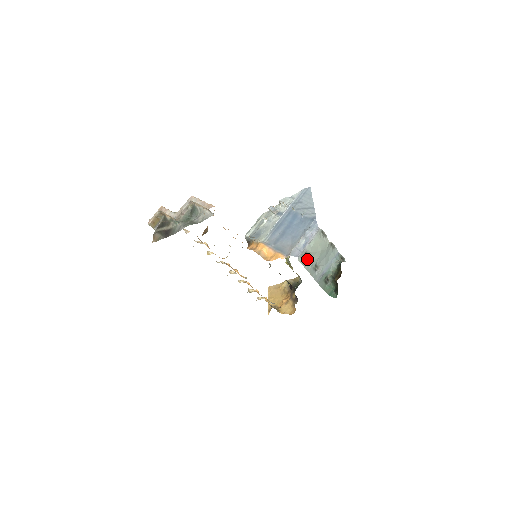
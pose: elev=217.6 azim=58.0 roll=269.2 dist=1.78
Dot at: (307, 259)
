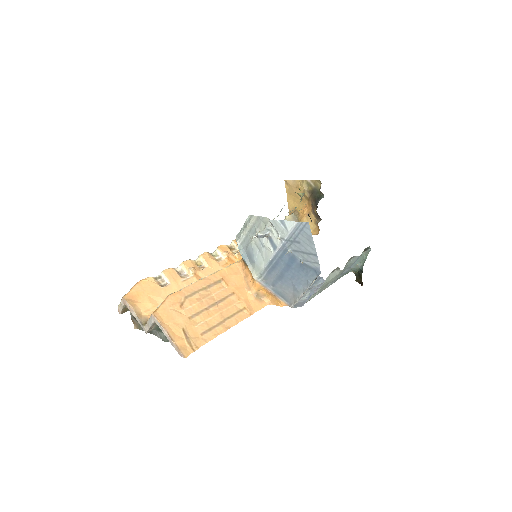
Dot at: occluded
